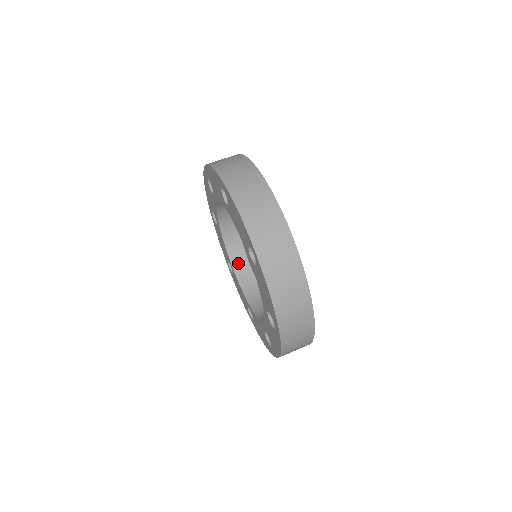
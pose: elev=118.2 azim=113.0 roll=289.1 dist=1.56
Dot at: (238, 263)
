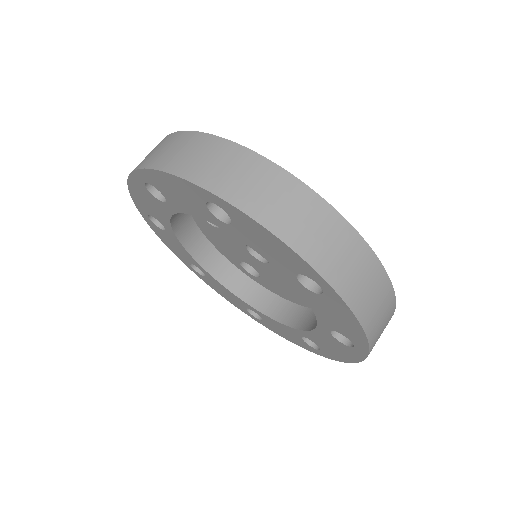
Dot at: (211, 264)
